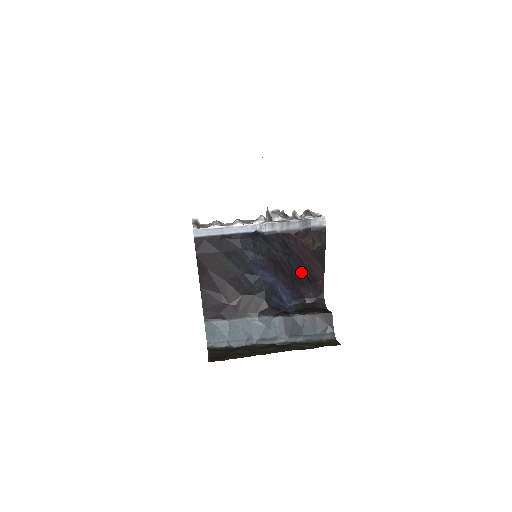
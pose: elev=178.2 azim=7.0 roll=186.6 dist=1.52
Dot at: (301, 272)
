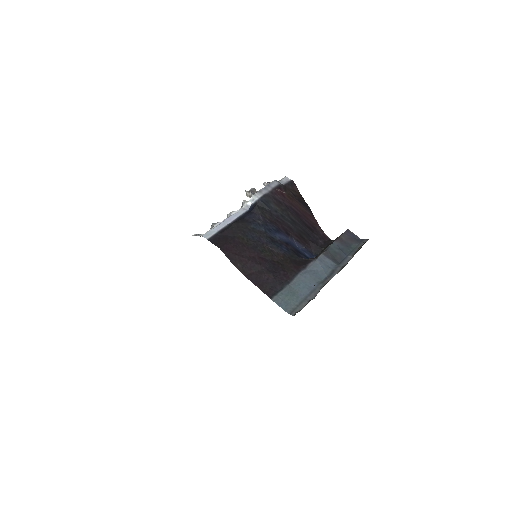
Dot at: (302, 224)
